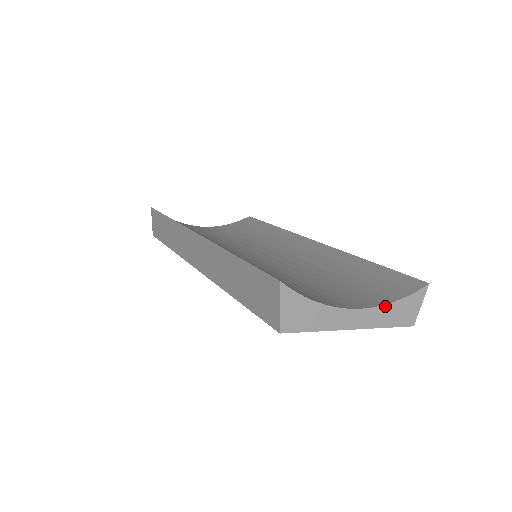
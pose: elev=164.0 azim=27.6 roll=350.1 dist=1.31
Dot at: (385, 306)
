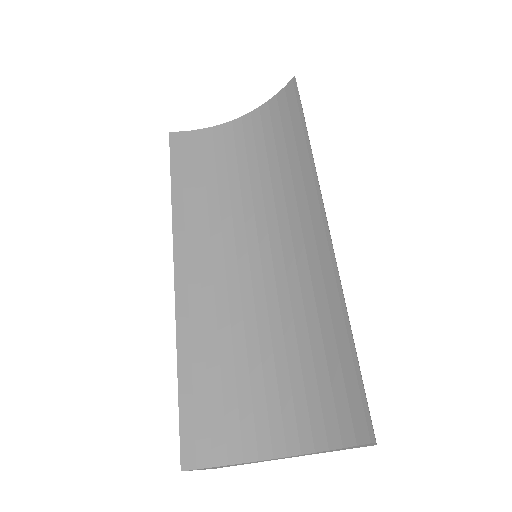
Dot at: (318, 452)
